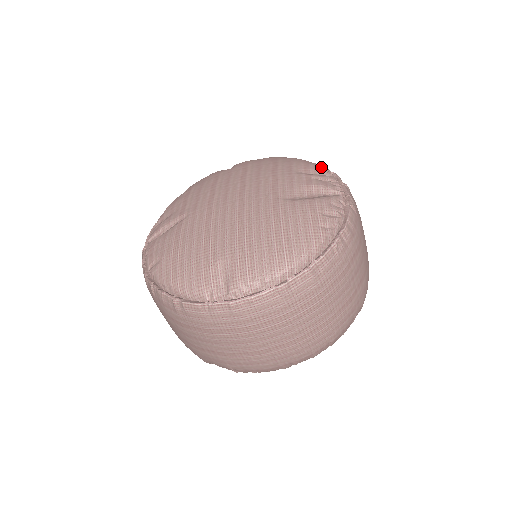
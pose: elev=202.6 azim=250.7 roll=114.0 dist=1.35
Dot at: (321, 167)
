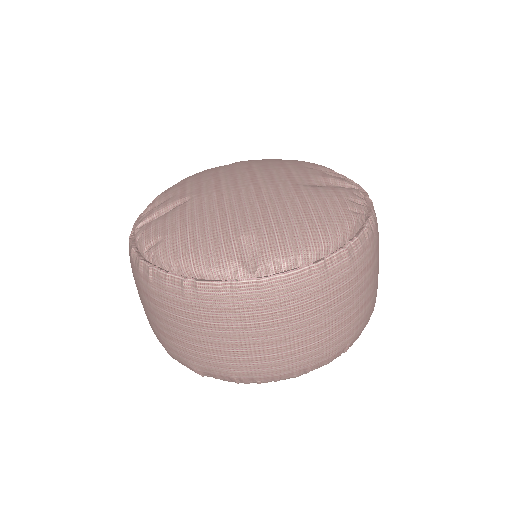
Dot at: (328, 168)
